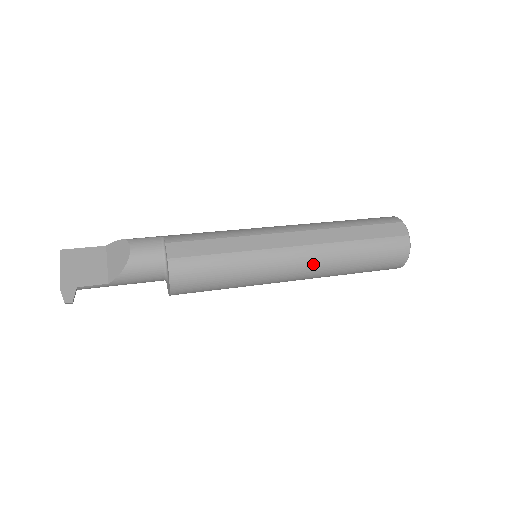
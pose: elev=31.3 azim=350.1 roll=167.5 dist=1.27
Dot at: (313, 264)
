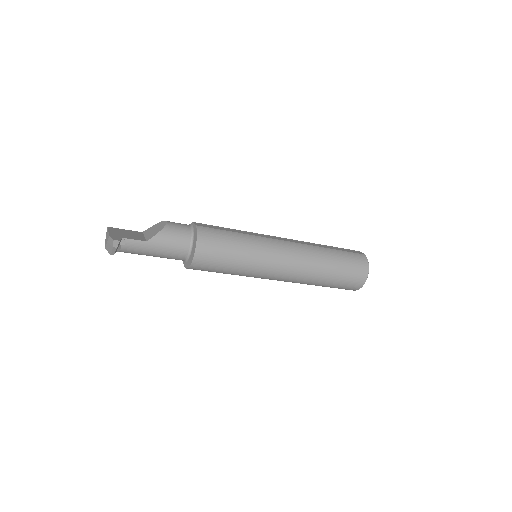
Dot at: (301, 255)
